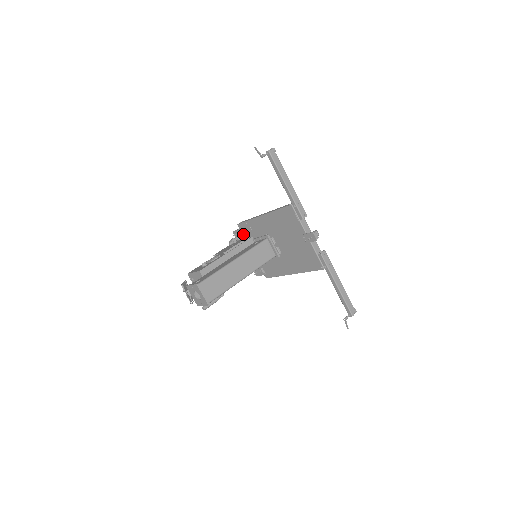
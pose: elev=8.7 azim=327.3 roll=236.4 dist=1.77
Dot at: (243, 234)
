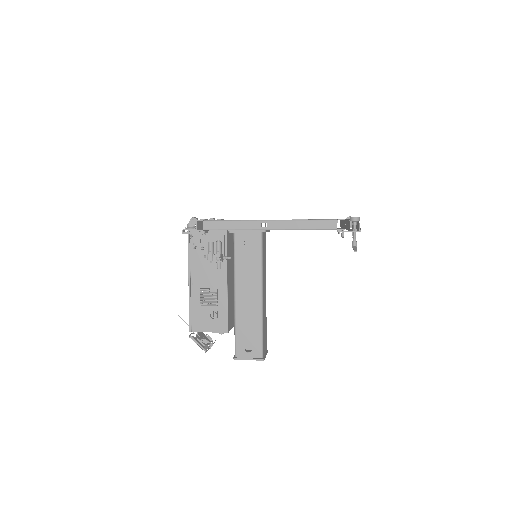
Dot at: (218, 239)
